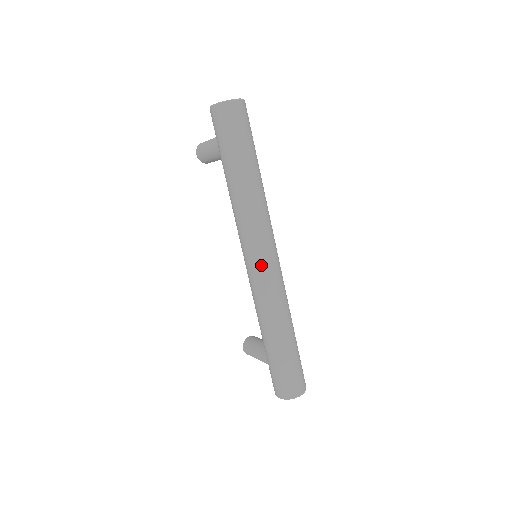
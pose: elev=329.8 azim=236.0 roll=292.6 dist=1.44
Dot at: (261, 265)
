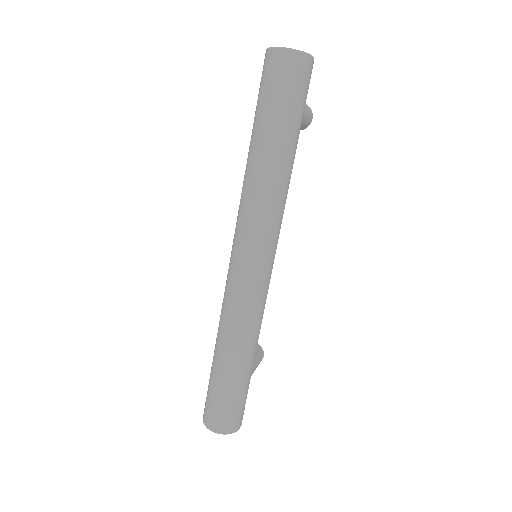
Dot at: (234, 265)
